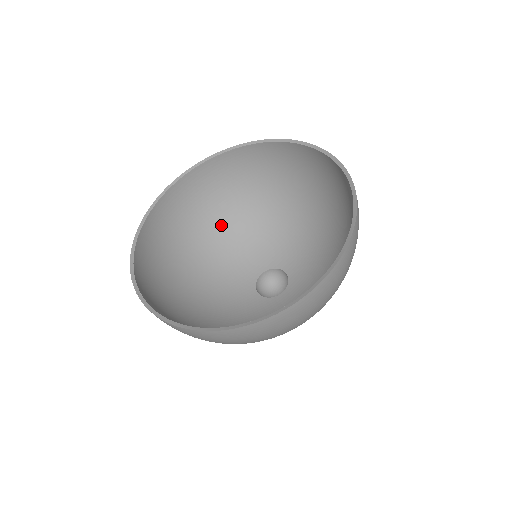
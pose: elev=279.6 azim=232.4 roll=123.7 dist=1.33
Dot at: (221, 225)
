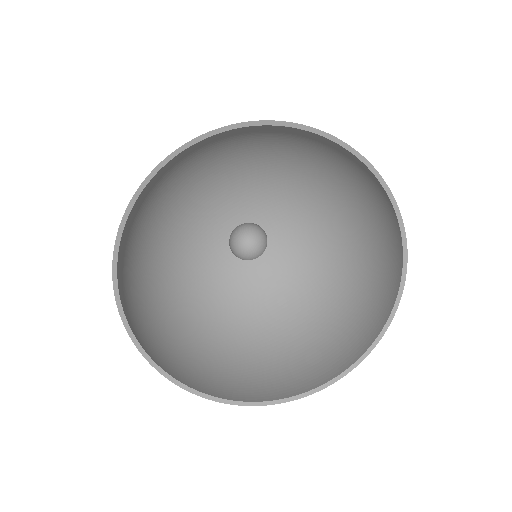
Dot at: (199, 174)
